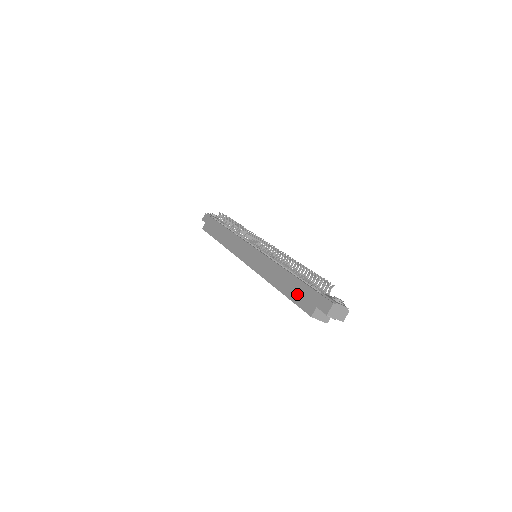
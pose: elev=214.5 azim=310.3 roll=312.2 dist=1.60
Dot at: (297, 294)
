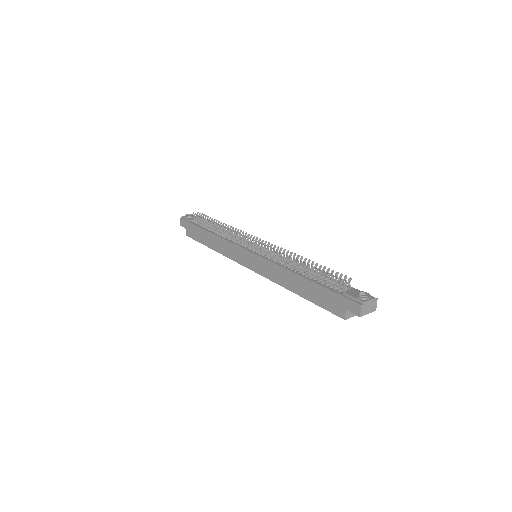
Dot at: (320, 298)
